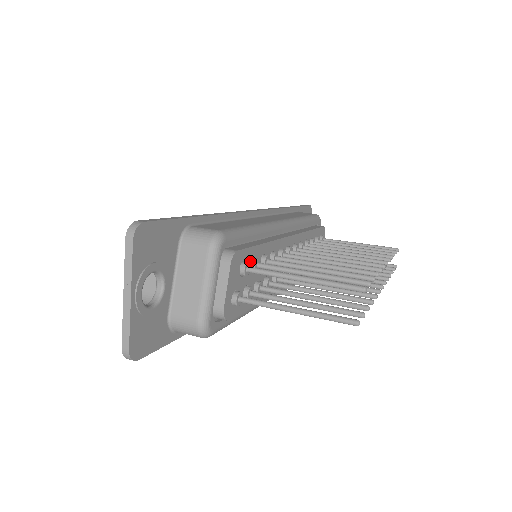
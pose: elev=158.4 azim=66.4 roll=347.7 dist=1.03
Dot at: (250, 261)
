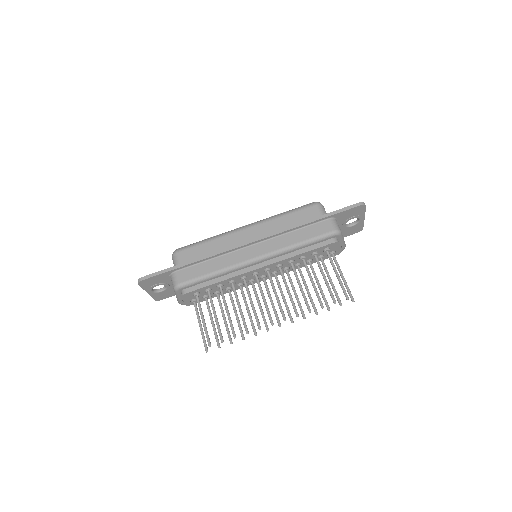
Dot at: (203, 290)
